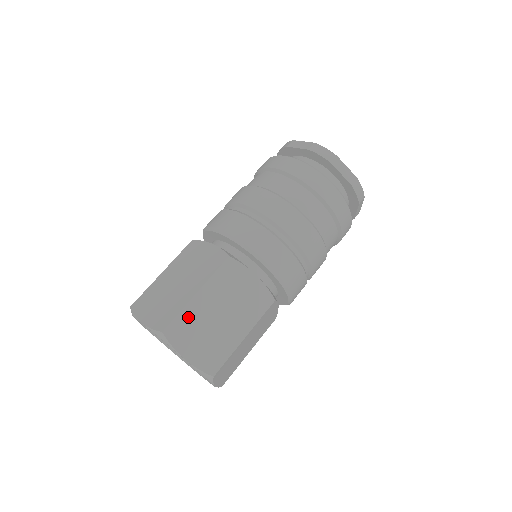
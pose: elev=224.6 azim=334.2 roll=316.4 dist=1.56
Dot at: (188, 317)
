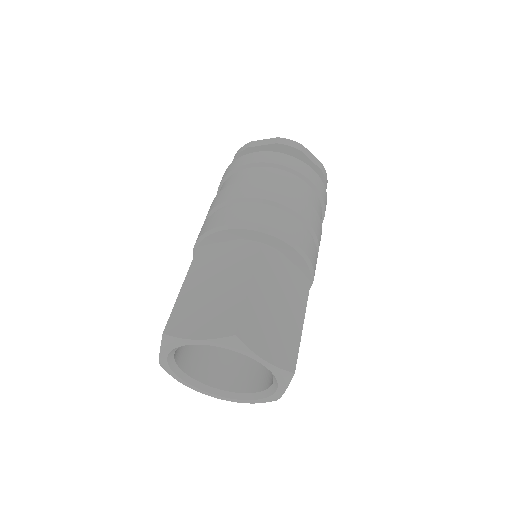
Dot at: (182, 308)
